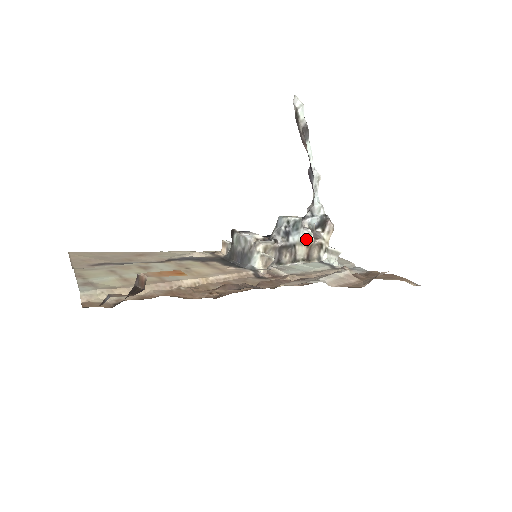
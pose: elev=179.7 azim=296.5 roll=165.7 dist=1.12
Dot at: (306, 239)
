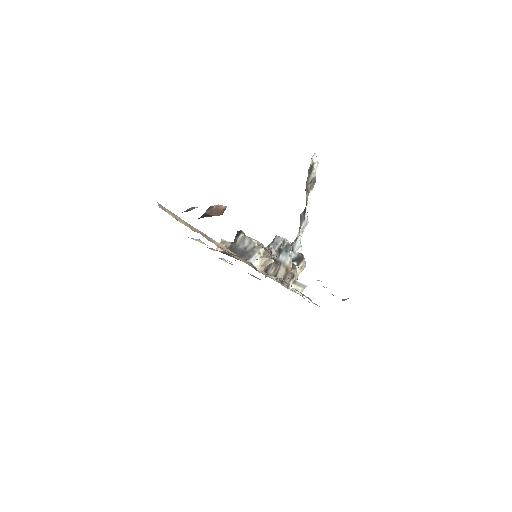
Dot at: (288, 264)
